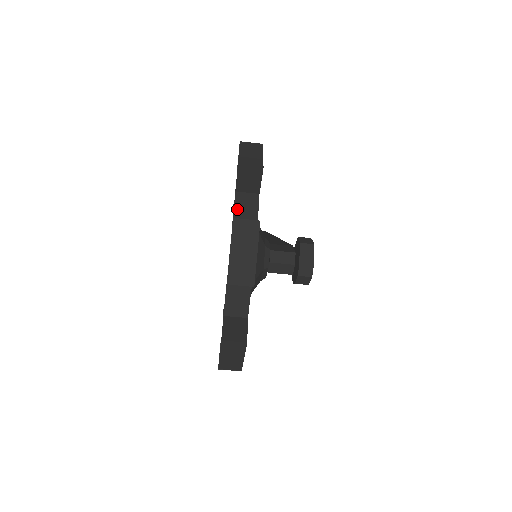
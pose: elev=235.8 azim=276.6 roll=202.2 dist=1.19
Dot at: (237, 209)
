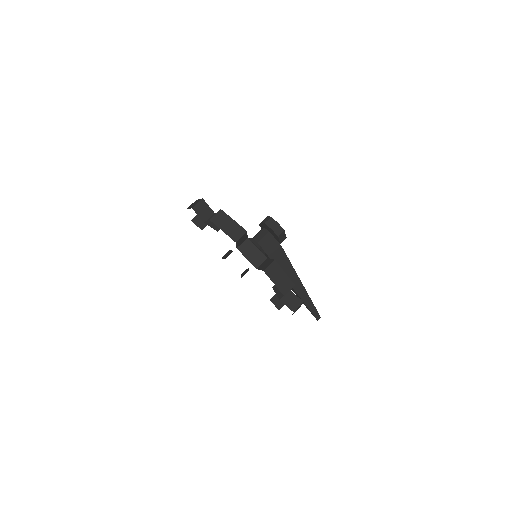
Dot at: occluded
